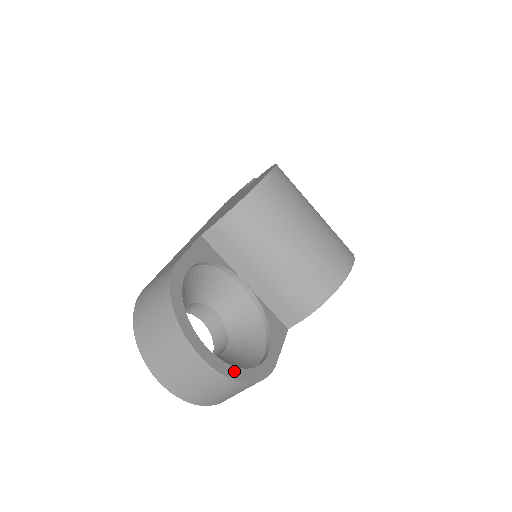
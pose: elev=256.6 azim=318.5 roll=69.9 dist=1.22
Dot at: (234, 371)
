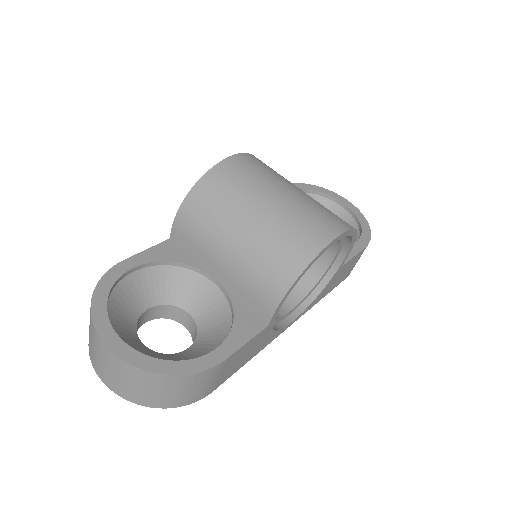
Dot at: (148, 361)
